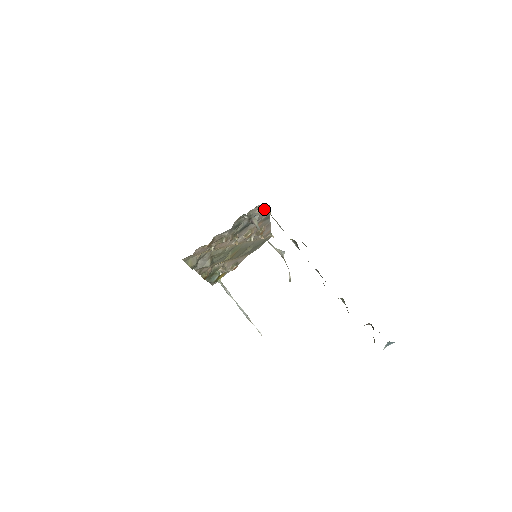
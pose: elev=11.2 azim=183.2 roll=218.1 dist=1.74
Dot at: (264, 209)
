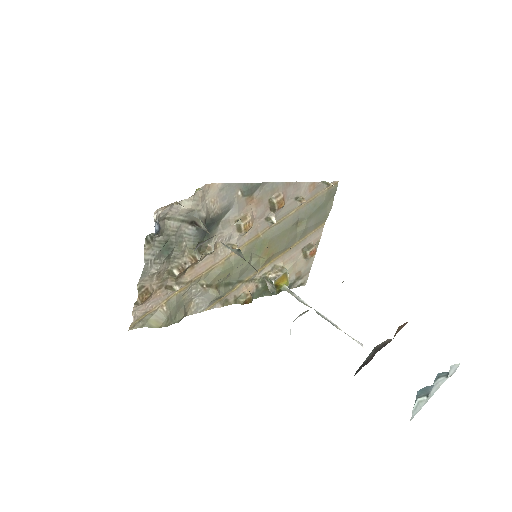
Dot at: (191, 200)
